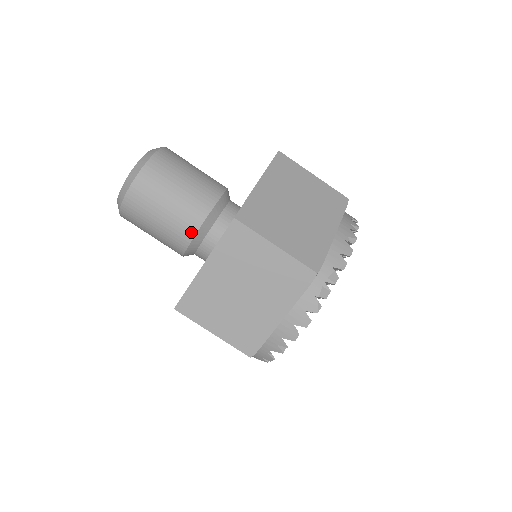
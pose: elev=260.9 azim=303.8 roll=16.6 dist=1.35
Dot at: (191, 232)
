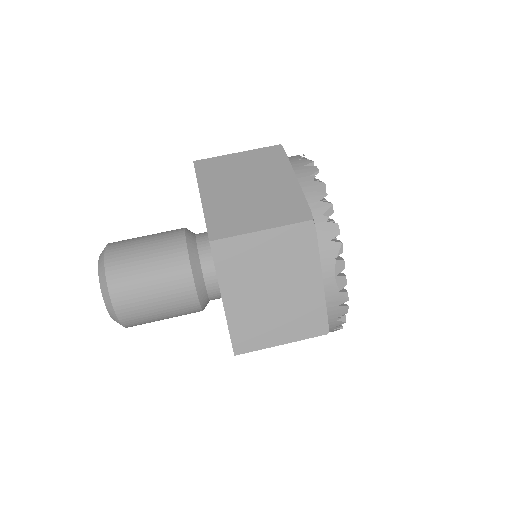
Dot at: (181, 242)
